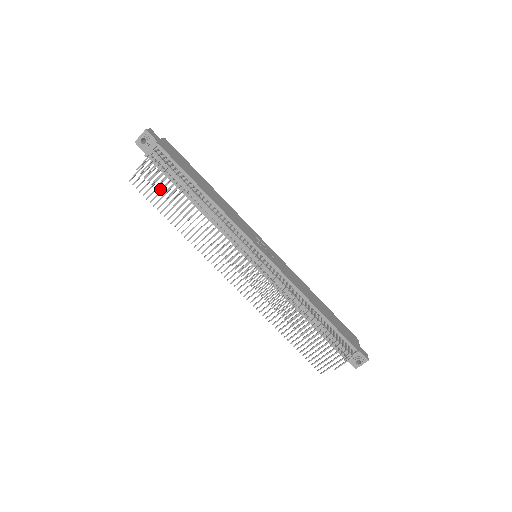
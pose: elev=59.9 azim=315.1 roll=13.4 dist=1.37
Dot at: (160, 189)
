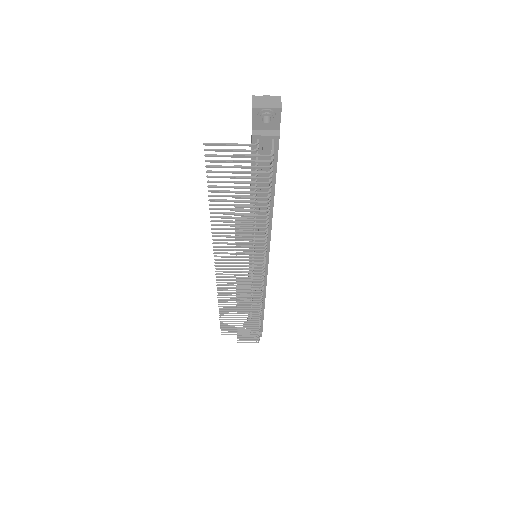
Dot at: (239, 187)
